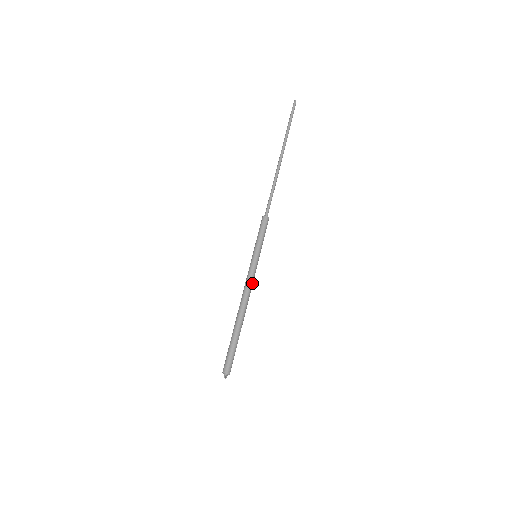
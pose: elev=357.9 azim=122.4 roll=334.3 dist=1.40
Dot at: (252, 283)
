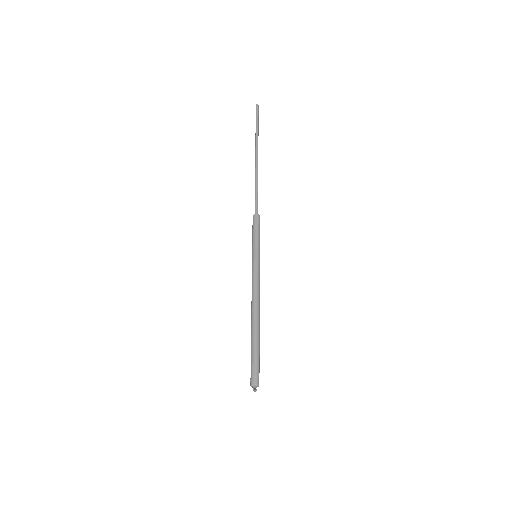
Dot at: (259, 285)
